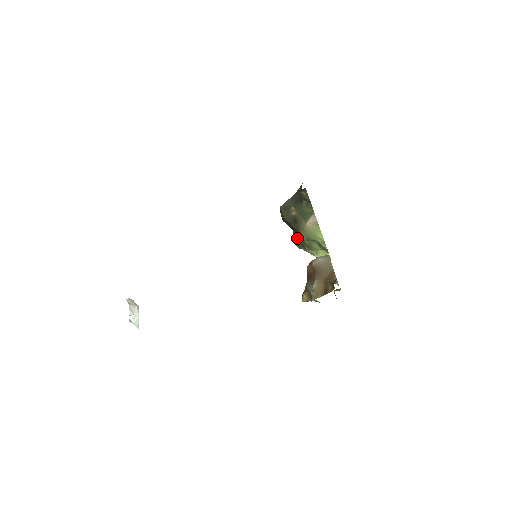
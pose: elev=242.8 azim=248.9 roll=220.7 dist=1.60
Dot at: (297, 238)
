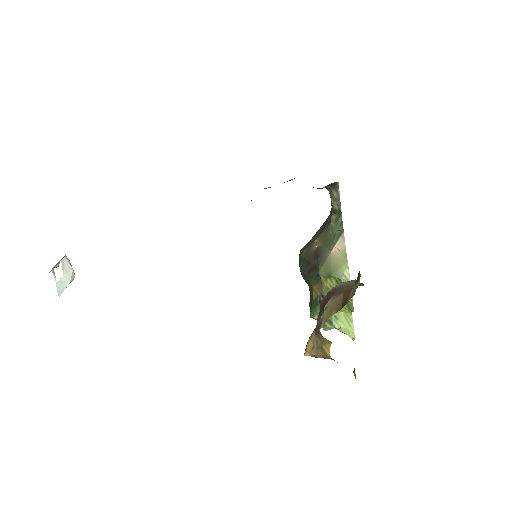
Dot at: (313, 300)
